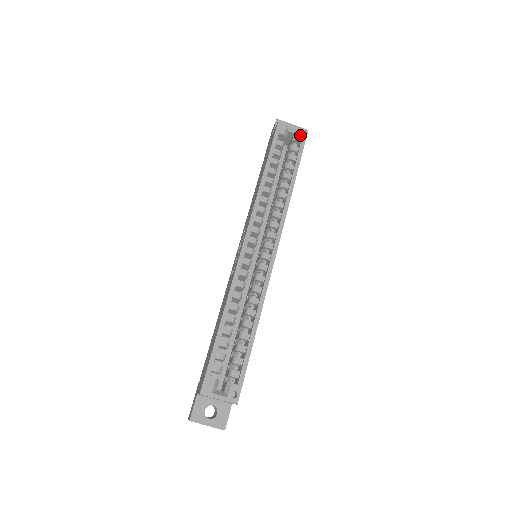
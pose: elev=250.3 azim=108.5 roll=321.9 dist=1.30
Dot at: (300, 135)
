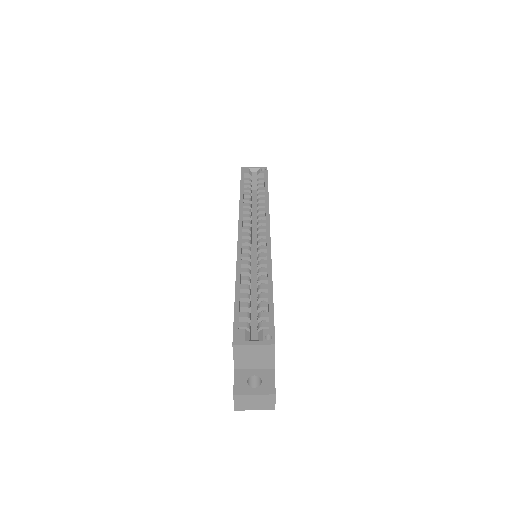
Dot at: occluded
